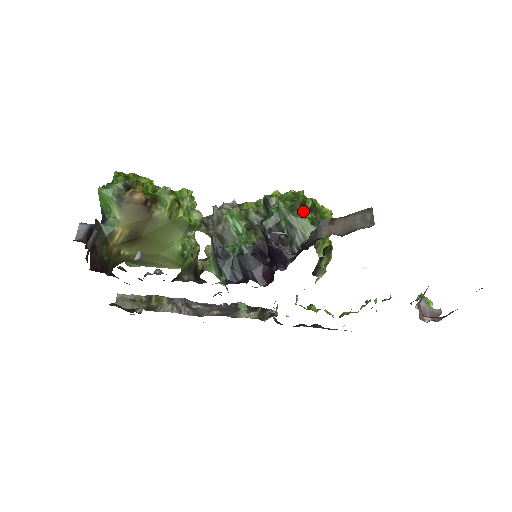
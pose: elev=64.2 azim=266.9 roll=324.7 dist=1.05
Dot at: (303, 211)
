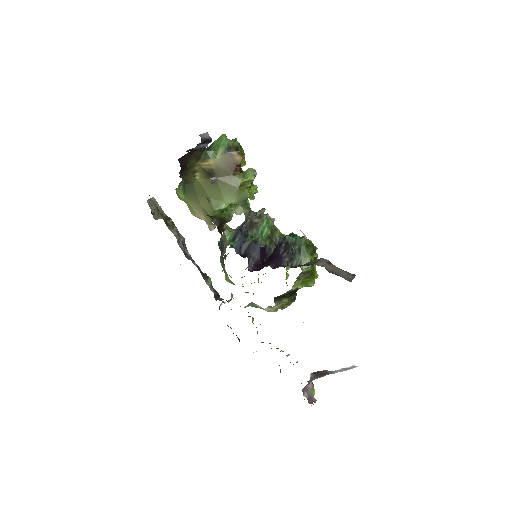
Dot at: (311, 254)
